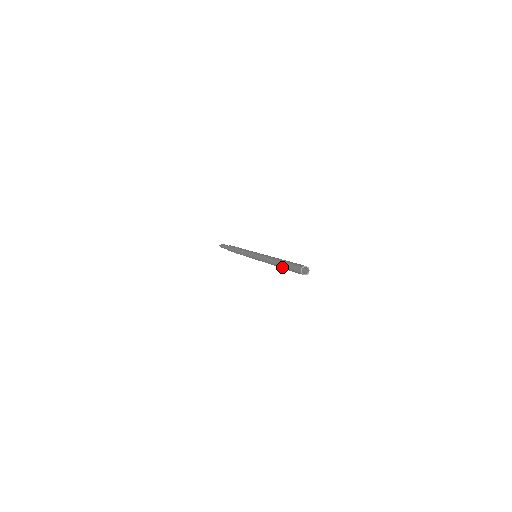
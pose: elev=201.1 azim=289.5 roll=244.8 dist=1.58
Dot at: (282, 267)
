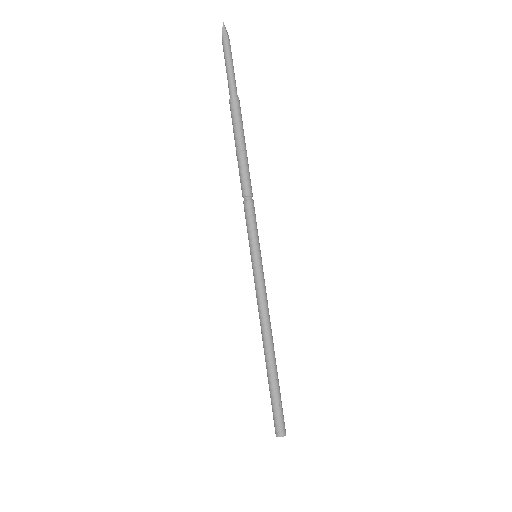
Dot at: occluded
